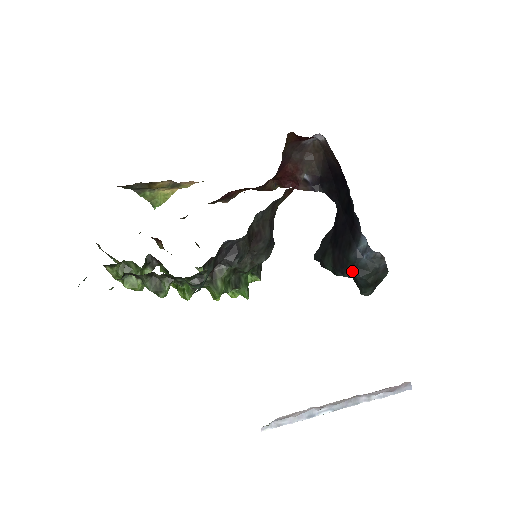
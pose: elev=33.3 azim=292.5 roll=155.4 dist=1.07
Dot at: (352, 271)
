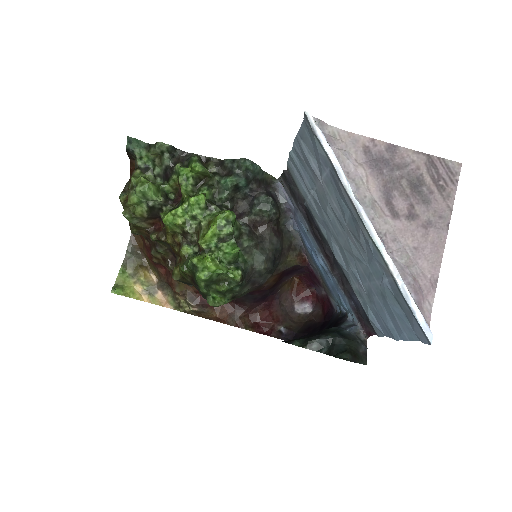
Dot at: (332, 334)
